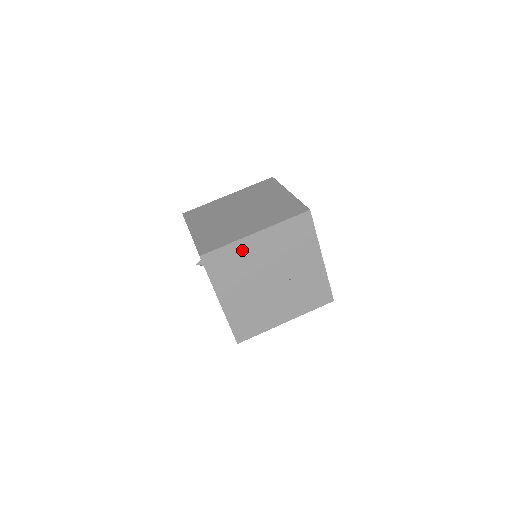
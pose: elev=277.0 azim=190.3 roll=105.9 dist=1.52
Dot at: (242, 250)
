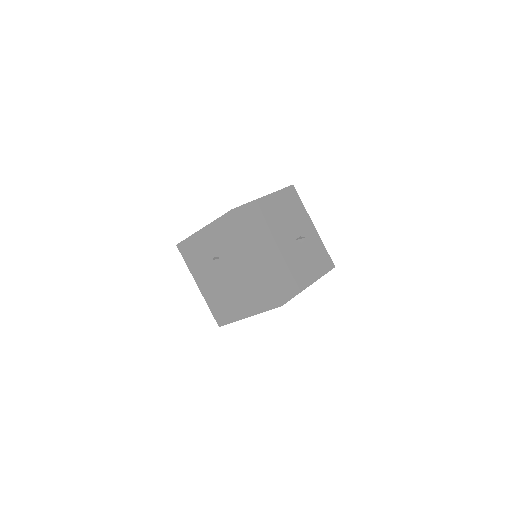
Dot at: (260, 209)
